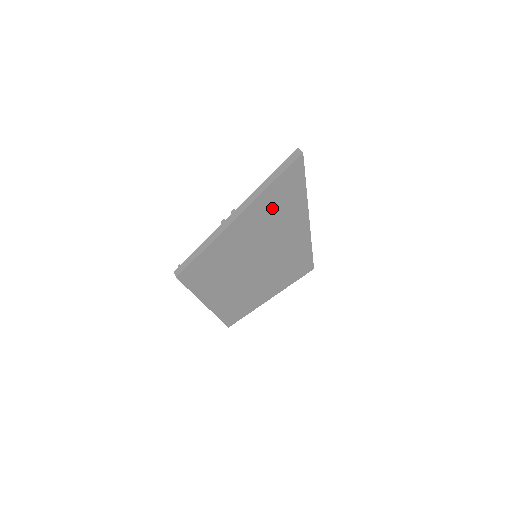
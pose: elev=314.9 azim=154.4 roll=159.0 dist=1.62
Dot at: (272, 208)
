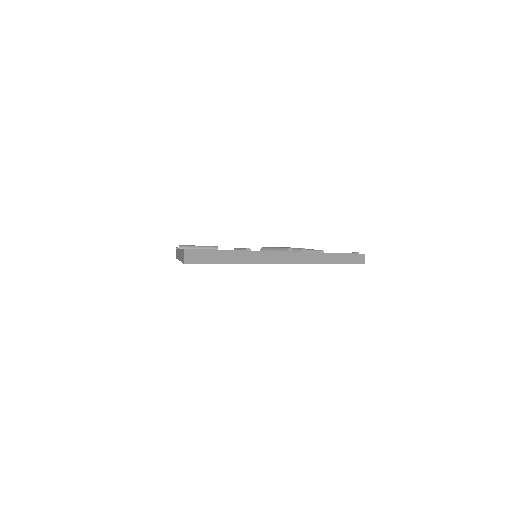
Dot at: occluded
